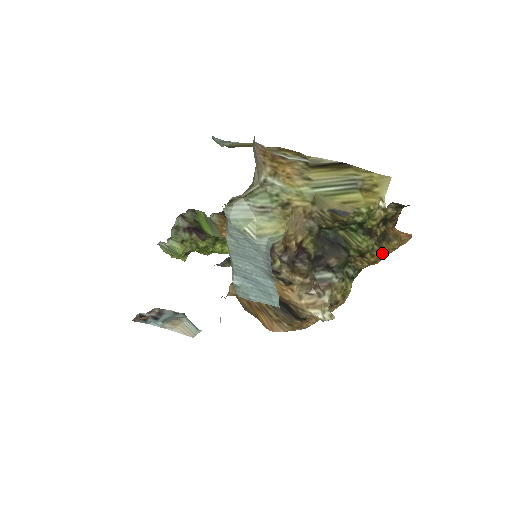
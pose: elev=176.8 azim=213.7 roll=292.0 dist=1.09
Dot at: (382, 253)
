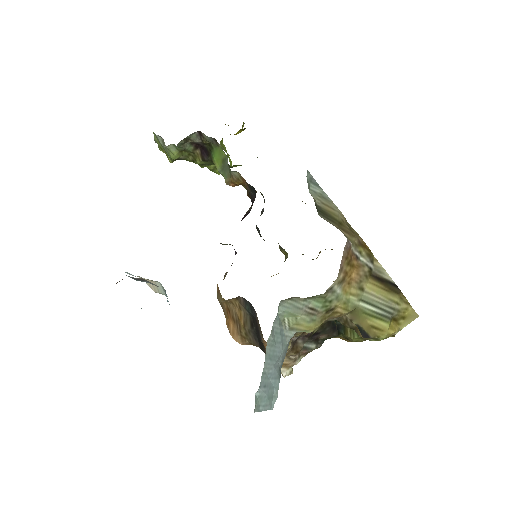
Dot at: occluded
